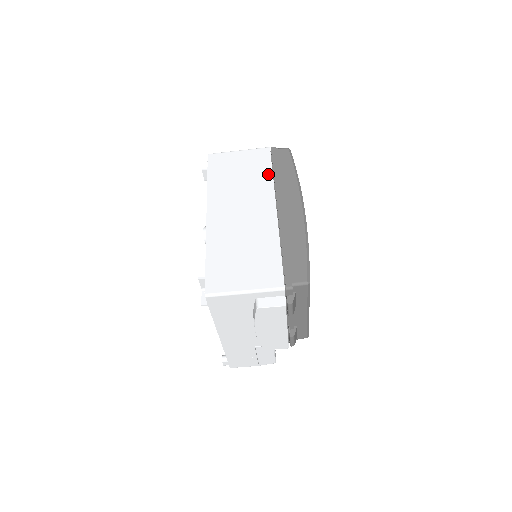
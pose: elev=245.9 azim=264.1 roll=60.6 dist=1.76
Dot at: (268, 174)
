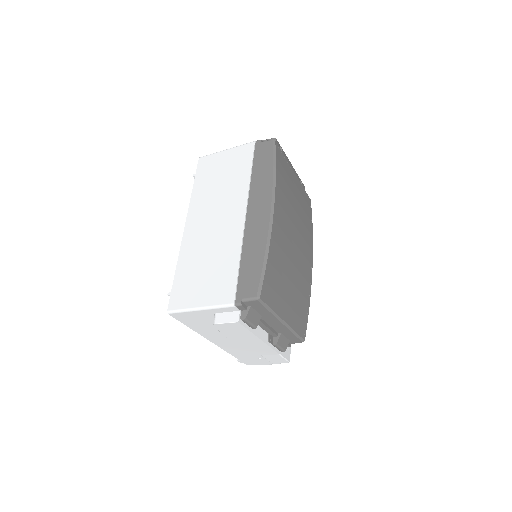
Dot at: (246, 174)
